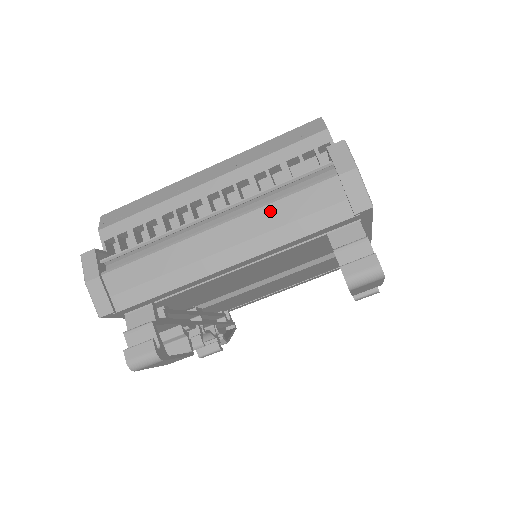
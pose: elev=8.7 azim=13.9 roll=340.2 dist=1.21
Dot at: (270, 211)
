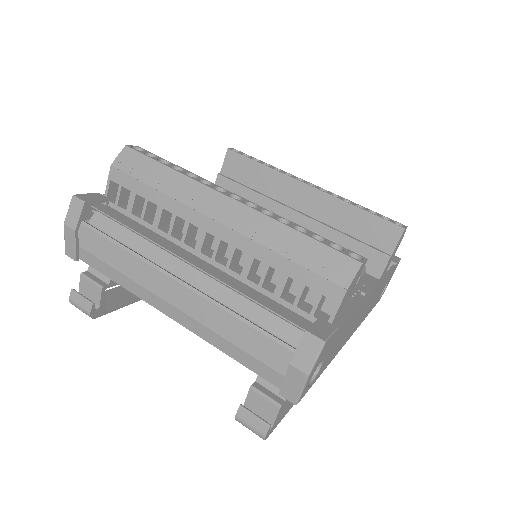
Dot at: (226, 319)
